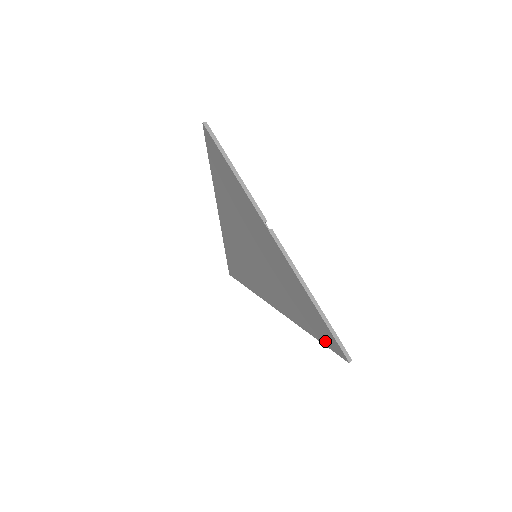
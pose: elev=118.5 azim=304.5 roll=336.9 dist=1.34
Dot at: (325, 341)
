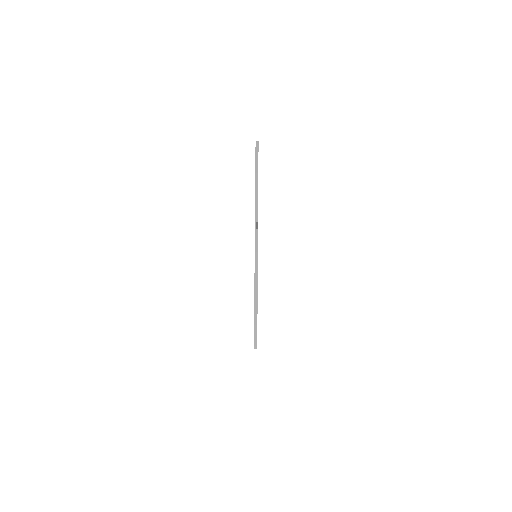
Dot at: occluded
